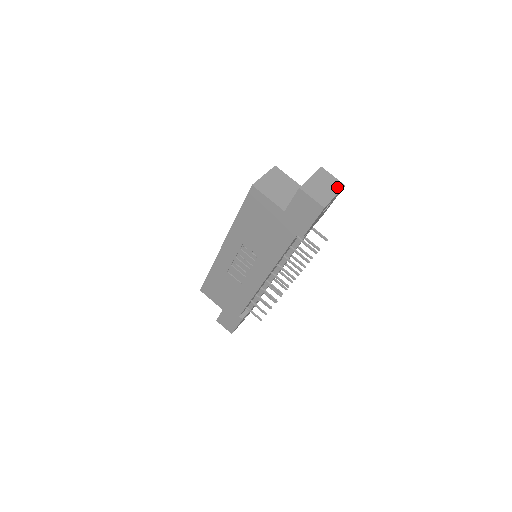
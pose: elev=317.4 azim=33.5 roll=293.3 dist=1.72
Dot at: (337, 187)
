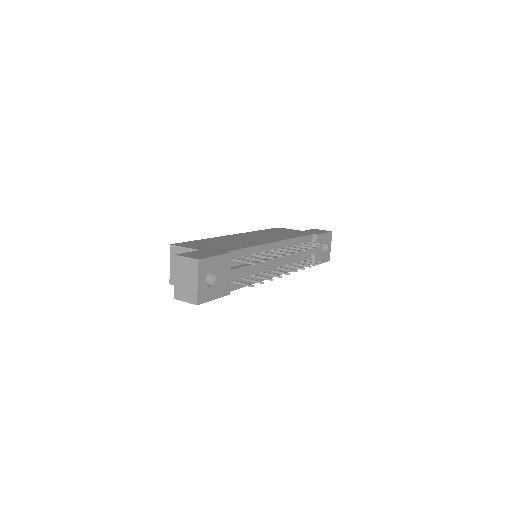
Dot at: (194, 269)
